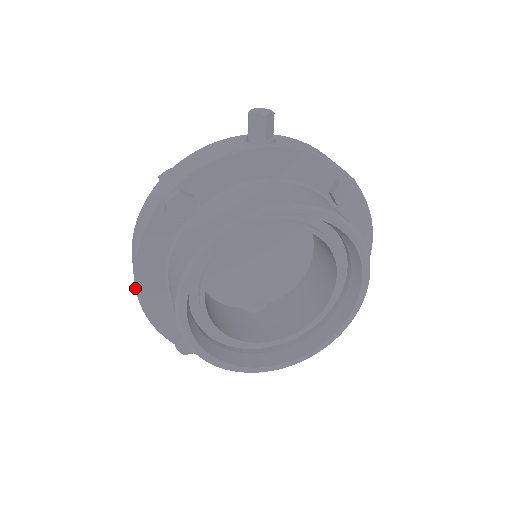
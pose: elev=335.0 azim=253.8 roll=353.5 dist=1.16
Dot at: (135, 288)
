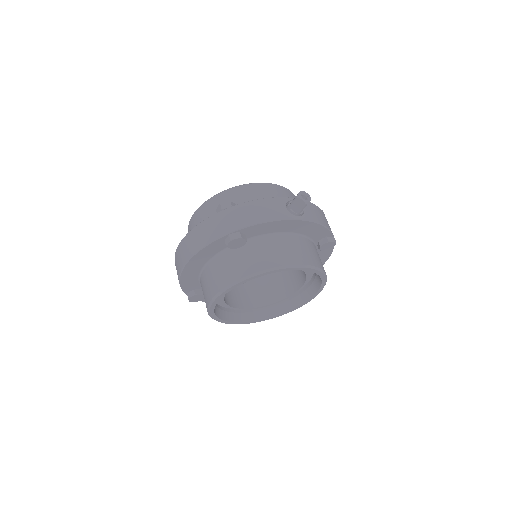
Dot at: (182, 269)
